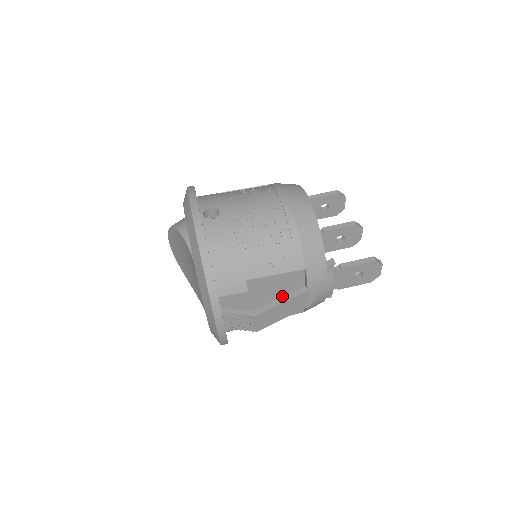
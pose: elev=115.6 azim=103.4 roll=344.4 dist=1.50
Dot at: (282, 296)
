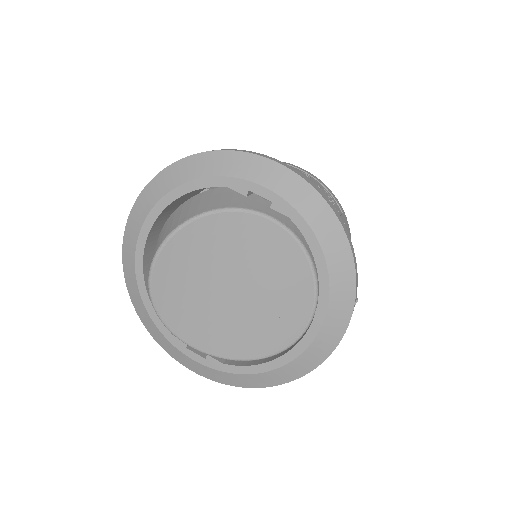
Dot at: occluded
